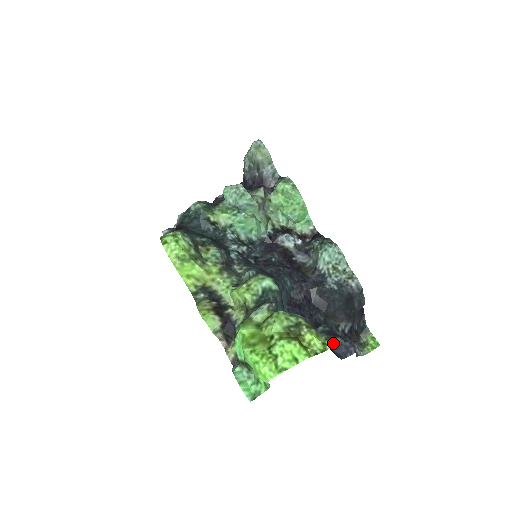
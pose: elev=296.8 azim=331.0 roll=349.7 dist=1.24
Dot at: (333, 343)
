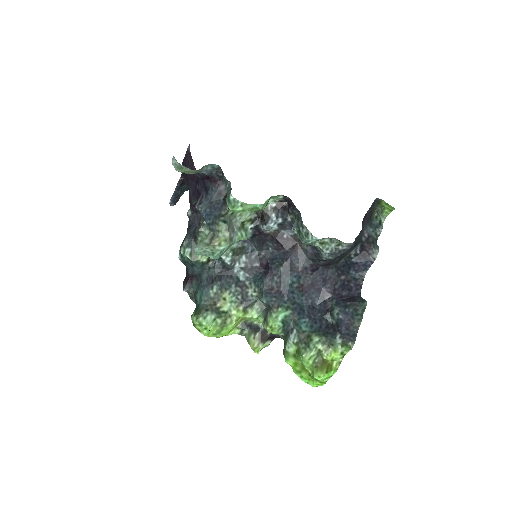
Dot at: (348, 349)
